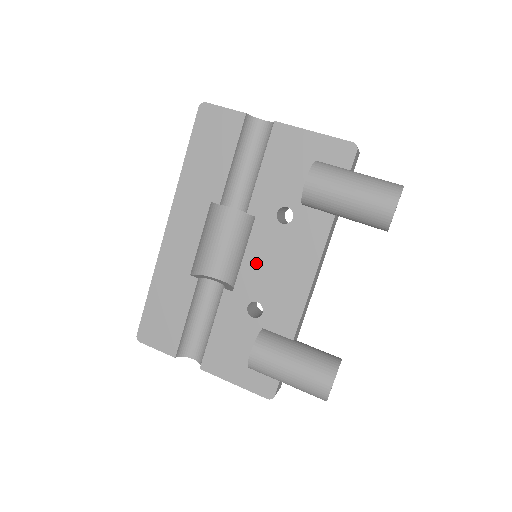
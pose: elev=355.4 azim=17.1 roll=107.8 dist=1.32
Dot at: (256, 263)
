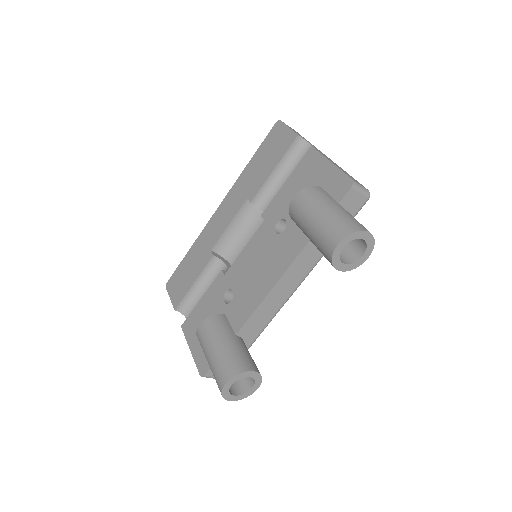
Dot at: (247, 258)
